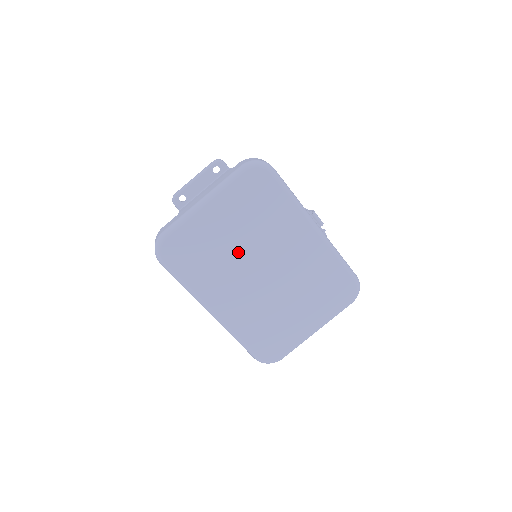
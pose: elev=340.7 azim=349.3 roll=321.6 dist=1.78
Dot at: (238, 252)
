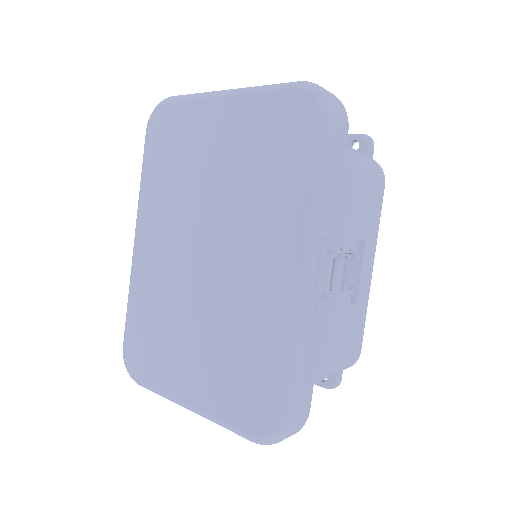
Dot at: (204, 194)
